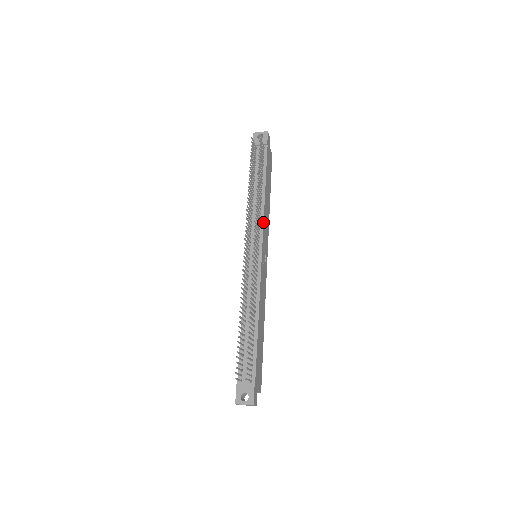
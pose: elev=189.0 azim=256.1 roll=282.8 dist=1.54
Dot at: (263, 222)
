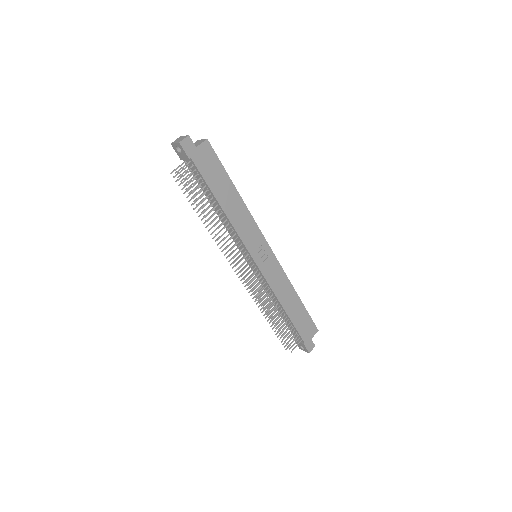
Dot at: (239, 238)
